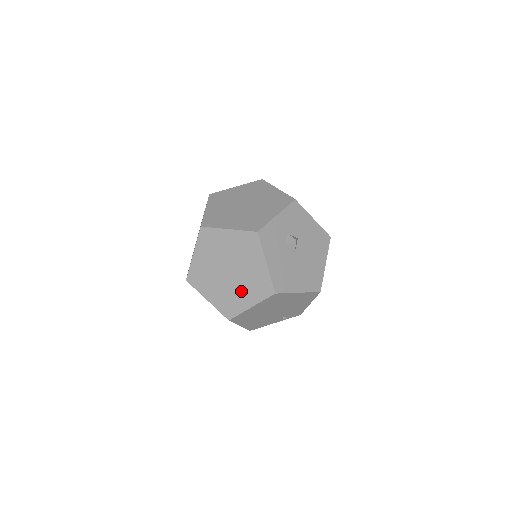
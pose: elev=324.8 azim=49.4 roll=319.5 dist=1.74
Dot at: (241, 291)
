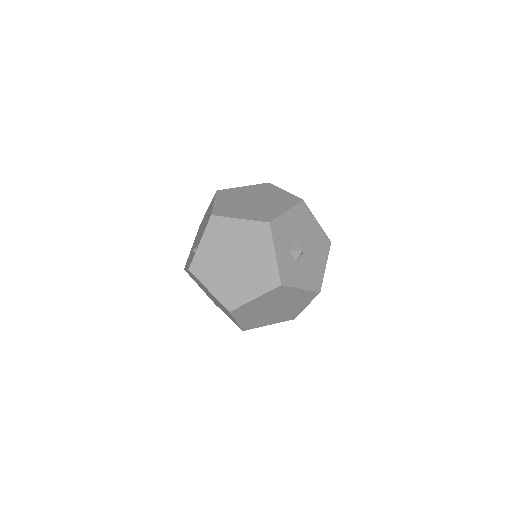
Dot at: (292, 308)
